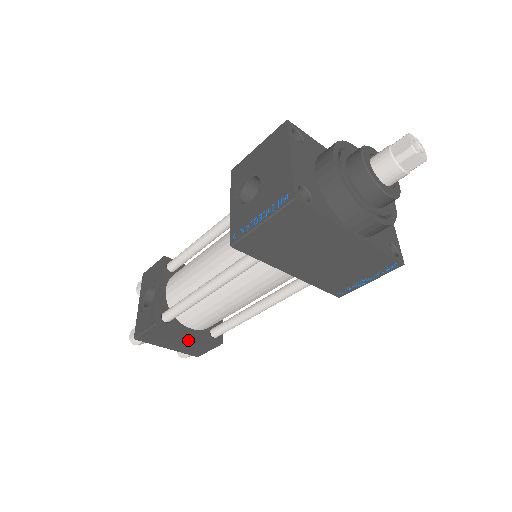
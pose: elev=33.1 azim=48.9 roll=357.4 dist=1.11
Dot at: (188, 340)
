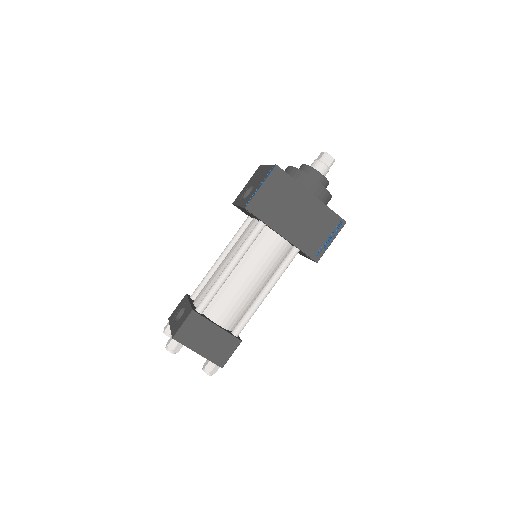
Dot at: (215, 336)
